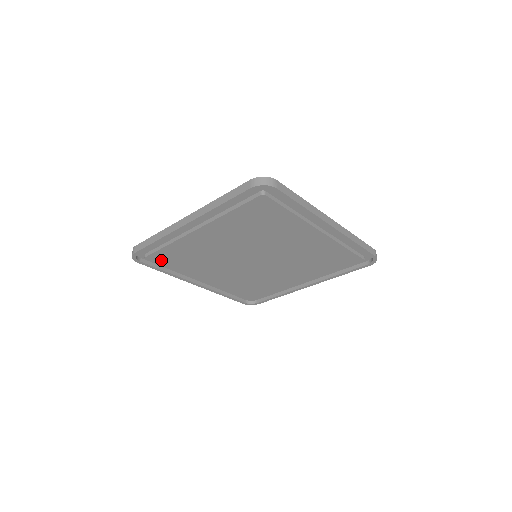
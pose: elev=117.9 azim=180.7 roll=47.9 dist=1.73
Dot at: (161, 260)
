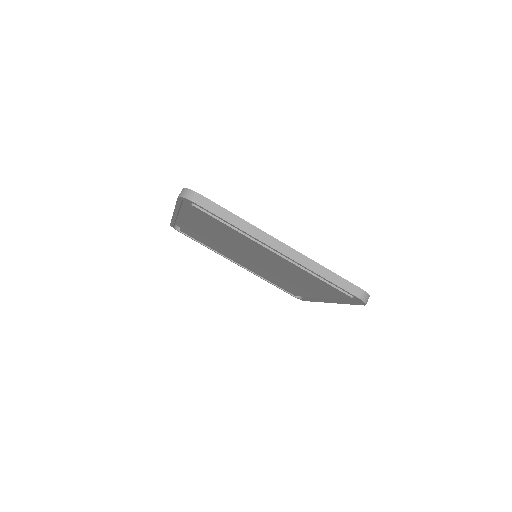
Dot at: (192, 236)
